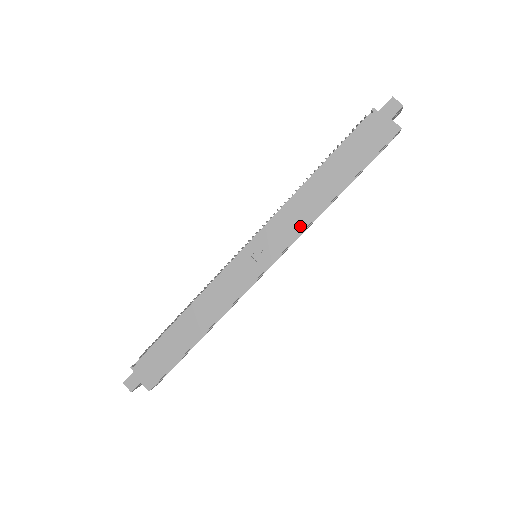
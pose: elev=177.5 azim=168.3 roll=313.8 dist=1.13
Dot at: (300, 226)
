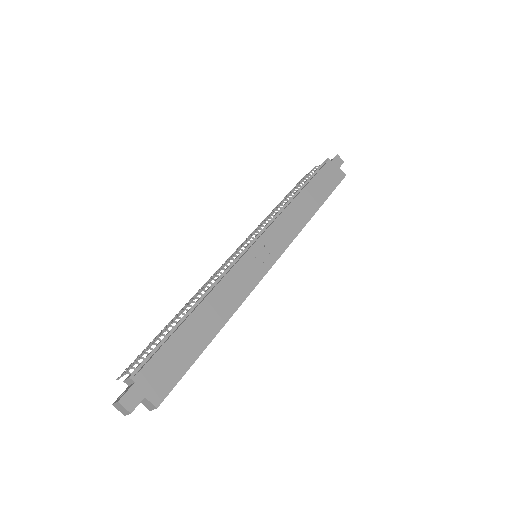
Dot at: (296, 230)
